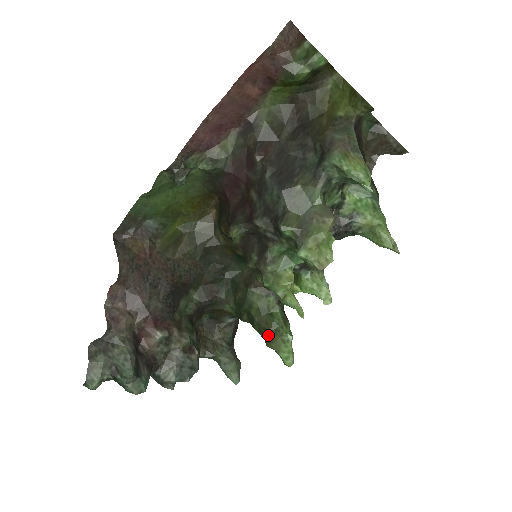
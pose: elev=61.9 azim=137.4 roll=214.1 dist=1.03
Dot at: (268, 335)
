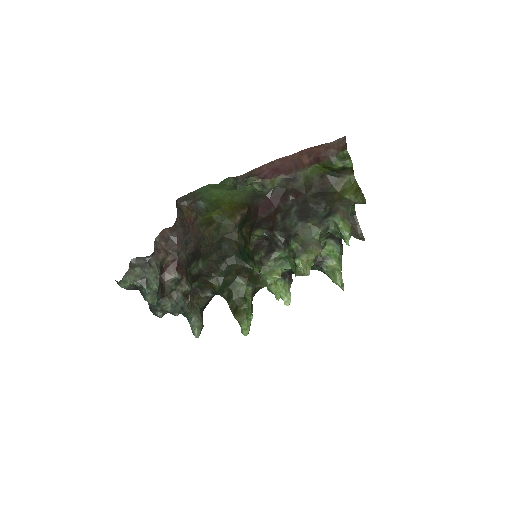
Dot at: (238, 310)
